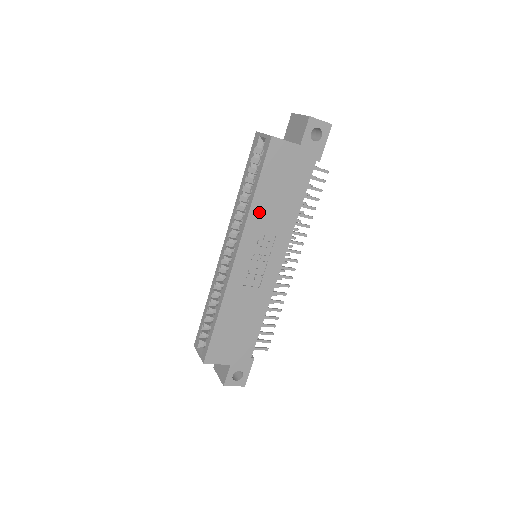
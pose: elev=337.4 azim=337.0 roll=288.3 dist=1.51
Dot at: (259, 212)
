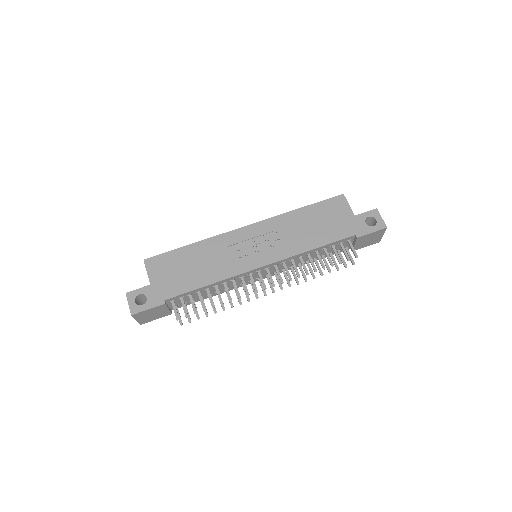
Dot at: (290, 220)
